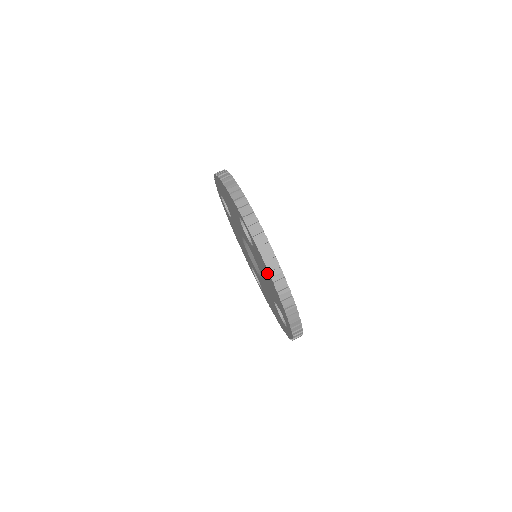
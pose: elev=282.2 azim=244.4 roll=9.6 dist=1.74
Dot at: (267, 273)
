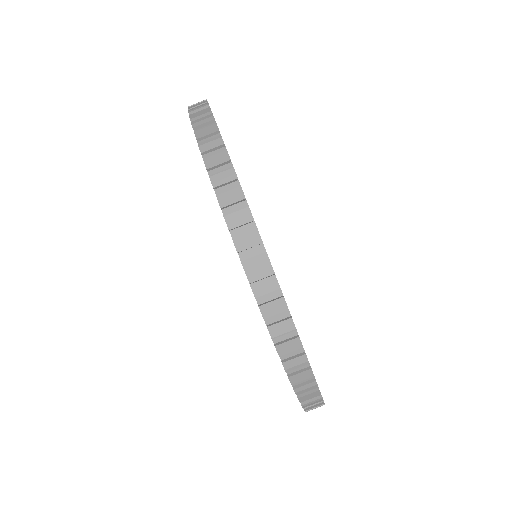
Dot at: occluded
